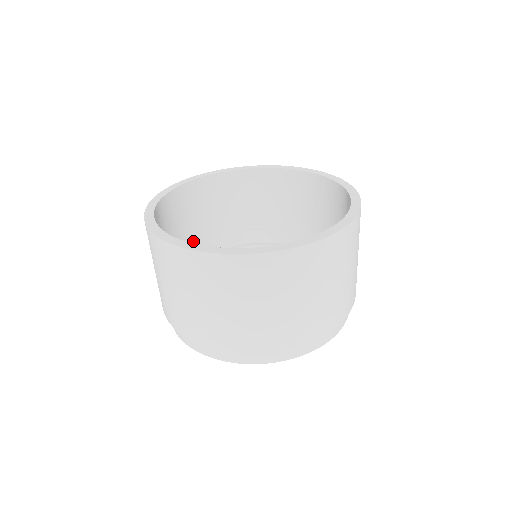
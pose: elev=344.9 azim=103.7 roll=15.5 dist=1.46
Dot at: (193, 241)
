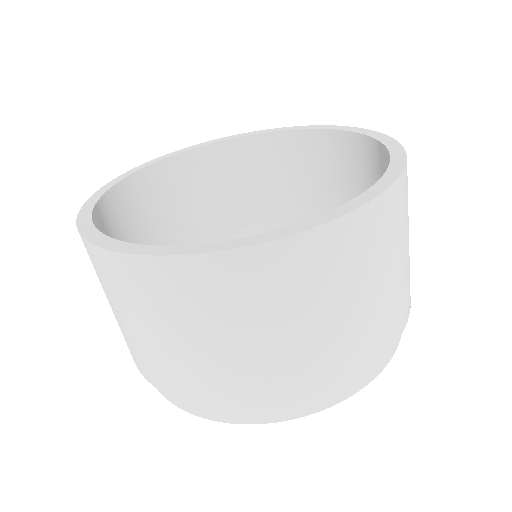
Dot at: (181, 240)
